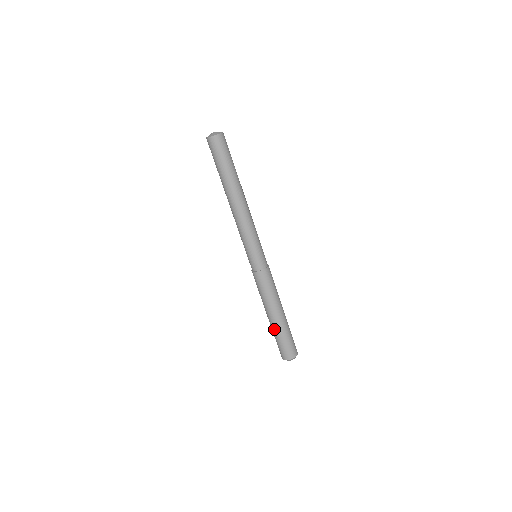
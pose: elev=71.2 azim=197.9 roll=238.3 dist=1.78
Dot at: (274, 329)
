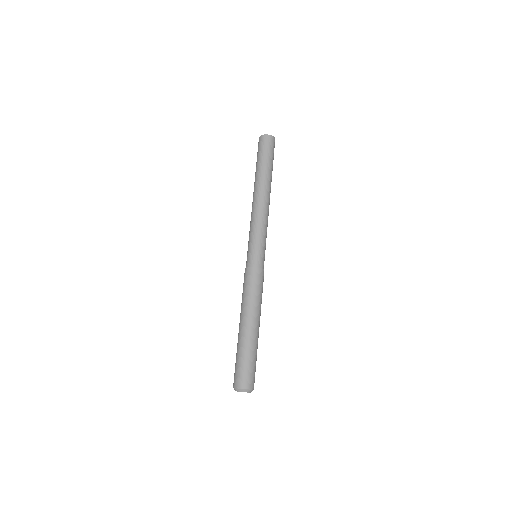
Dot at: occluded
